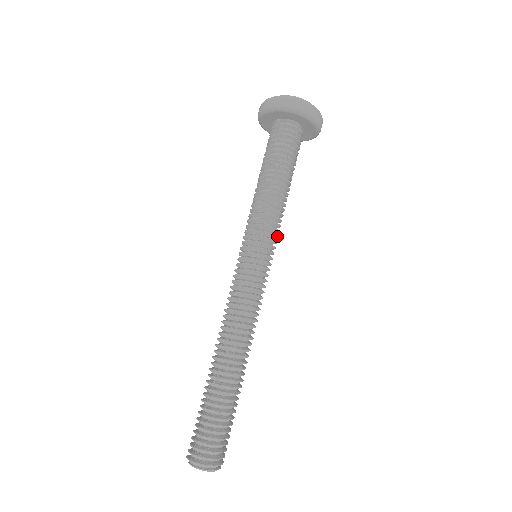
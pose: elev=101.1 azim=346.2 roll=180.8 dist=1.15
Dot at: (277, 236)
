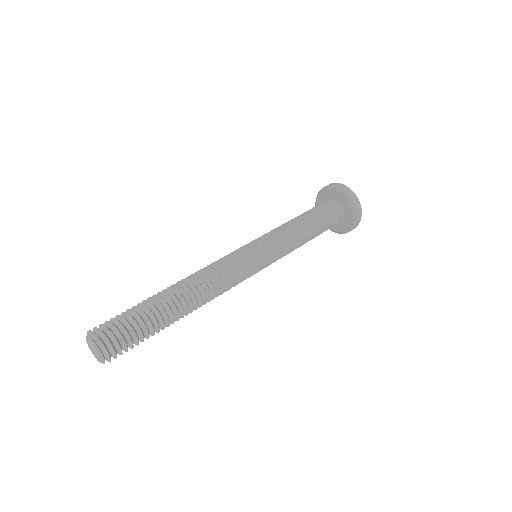
Dot at: occluded
